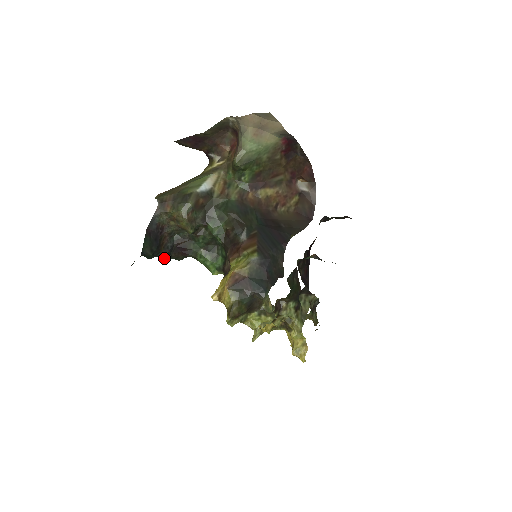
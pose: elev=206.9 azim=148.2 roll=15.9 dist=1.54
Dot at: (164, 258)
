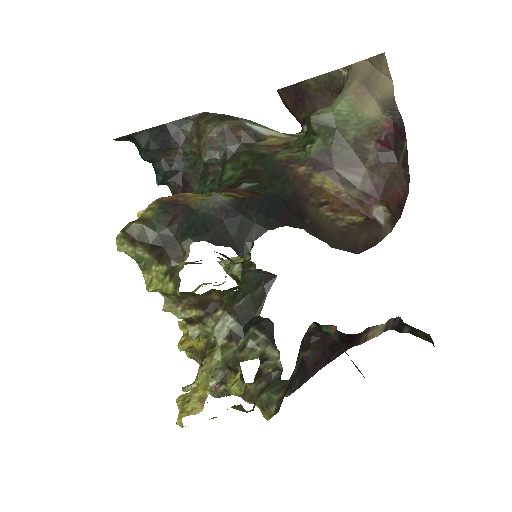
Dot at: (159, 176)
